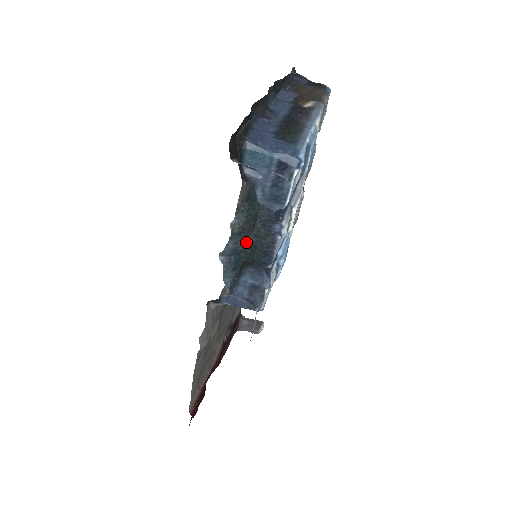
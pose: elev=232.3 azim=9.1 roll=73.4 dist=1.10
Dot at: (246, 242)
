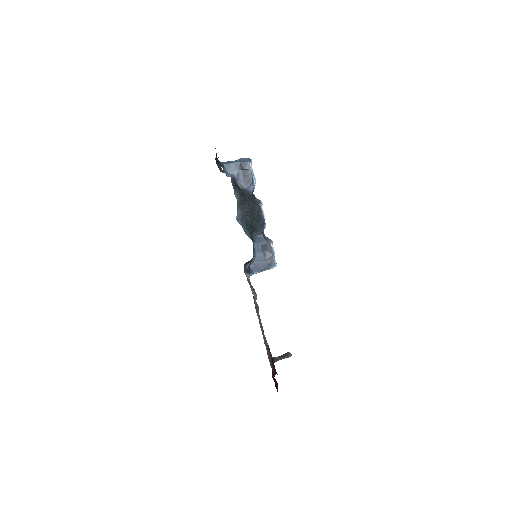
Dot at: (246, 209)
